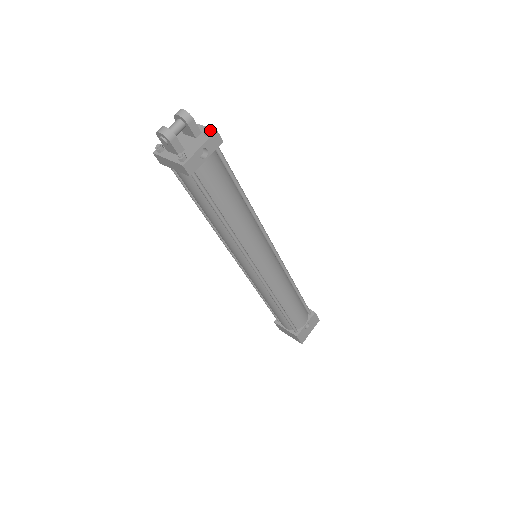
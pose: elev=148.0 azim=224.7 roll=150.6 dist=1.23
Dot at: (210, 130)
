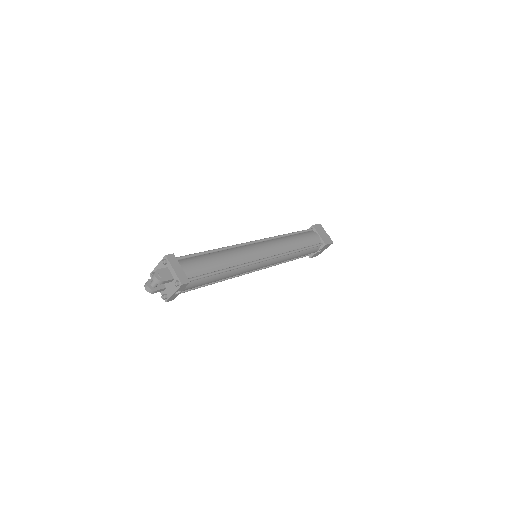
Dot at: (177, 285)
